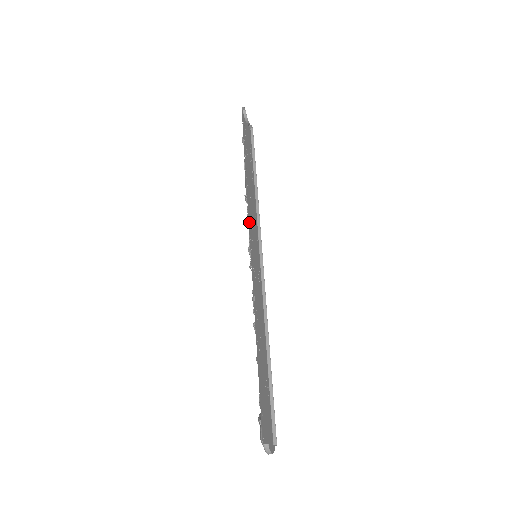
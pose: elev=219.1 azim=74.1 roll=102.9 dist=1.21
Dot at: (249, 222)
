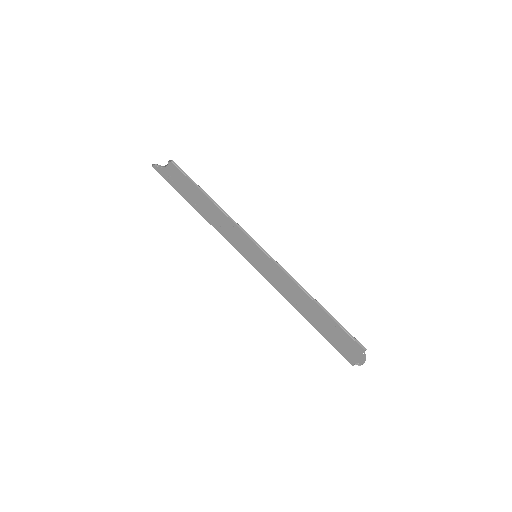
Dot at: (231, 244)
